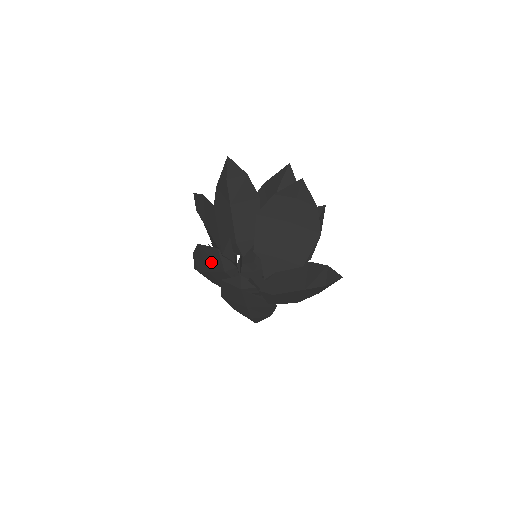
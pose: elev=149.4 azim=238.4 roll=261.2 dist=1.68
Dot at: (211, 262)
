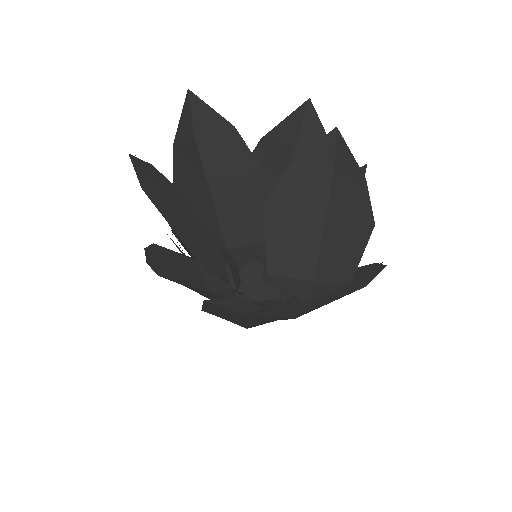
Dot at: (182, 273)
